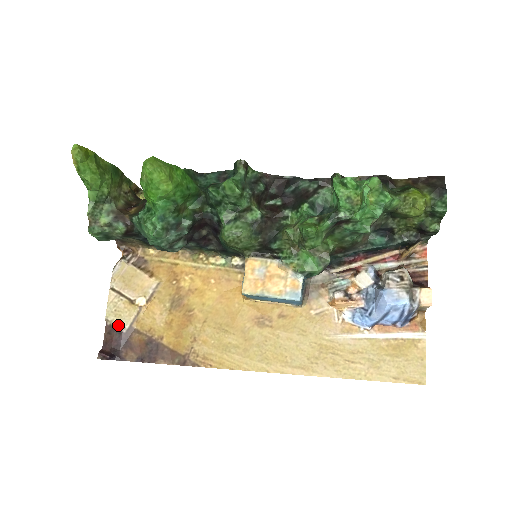
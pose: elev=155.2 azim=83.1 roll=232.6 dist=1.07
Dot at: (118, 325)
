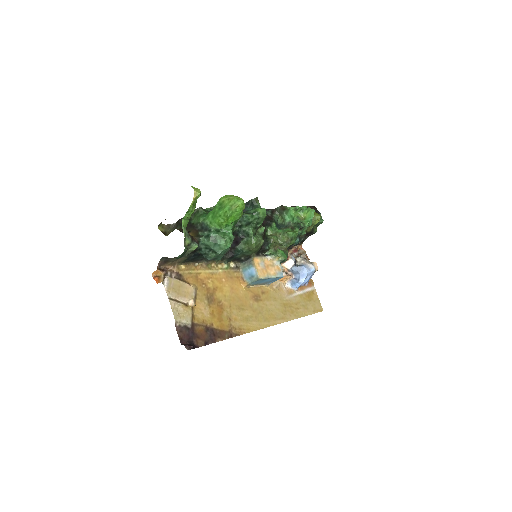
Dot at: (185, 323)
